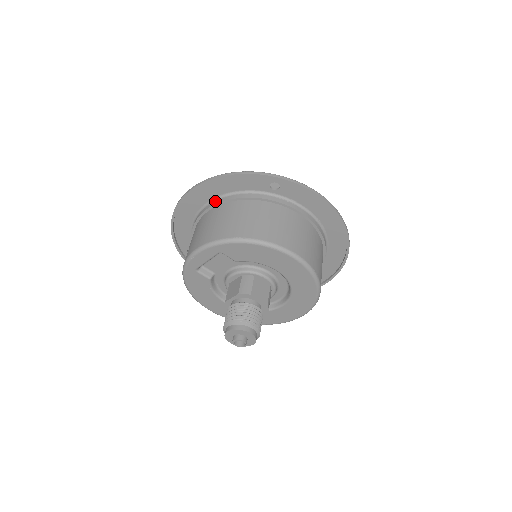
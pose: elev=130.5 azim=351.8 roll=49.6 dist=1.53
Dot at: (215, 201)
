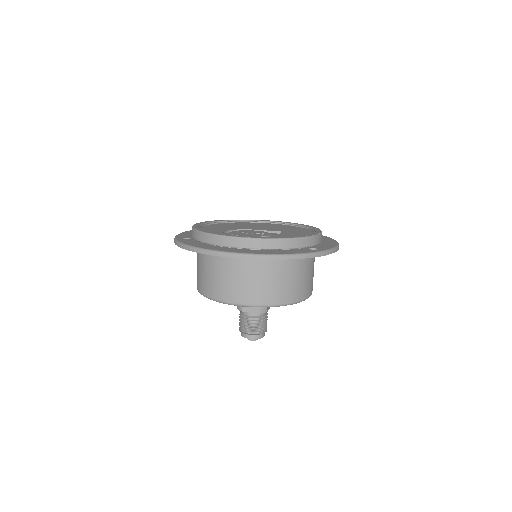
Dot at: occluded
